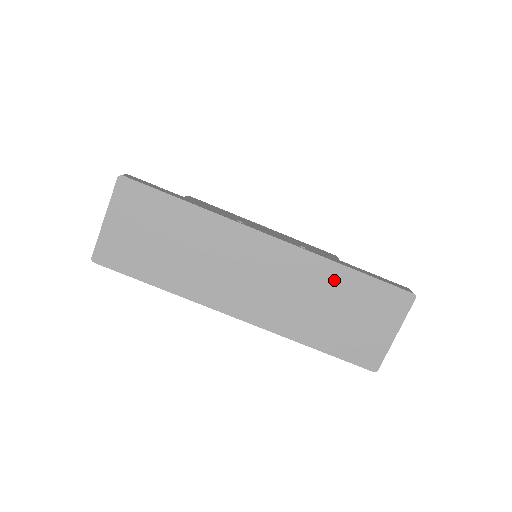
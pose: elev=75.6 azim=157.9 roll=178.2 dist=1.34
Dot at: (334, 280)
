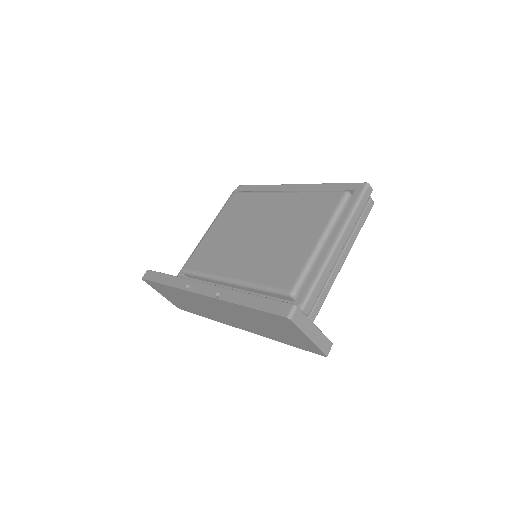
Dot at: (246, 312)
